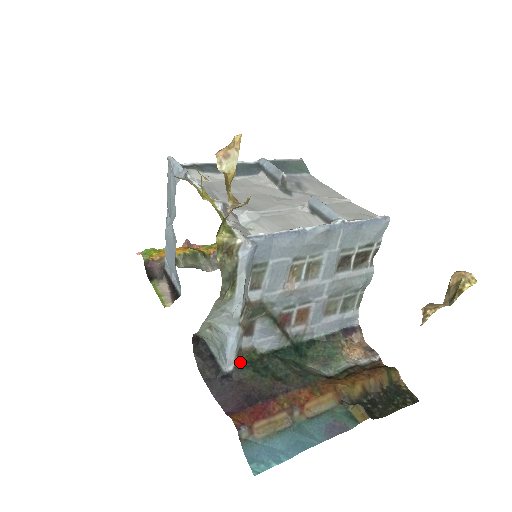
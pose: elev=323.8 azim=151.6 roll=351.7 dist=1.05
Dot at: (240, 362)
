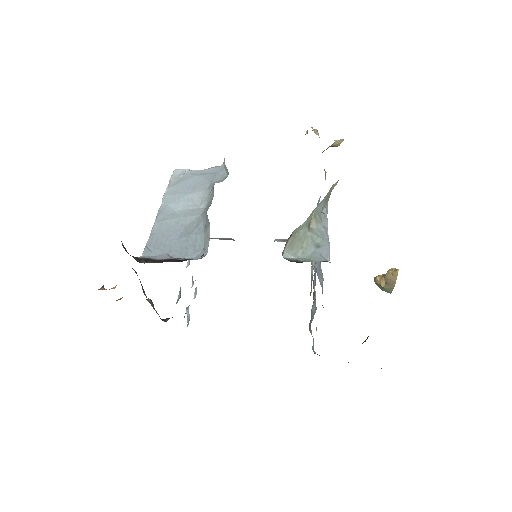
Dot at: occluded
